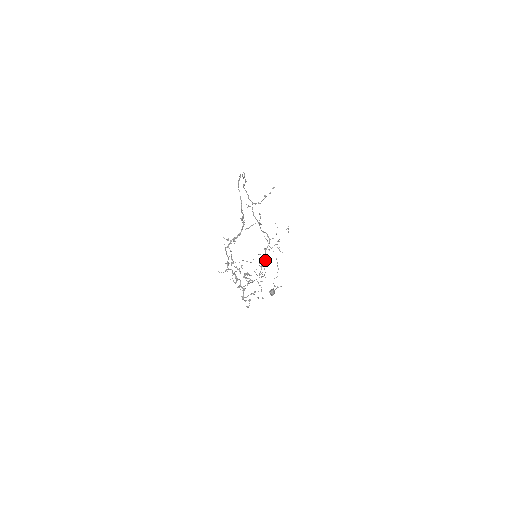
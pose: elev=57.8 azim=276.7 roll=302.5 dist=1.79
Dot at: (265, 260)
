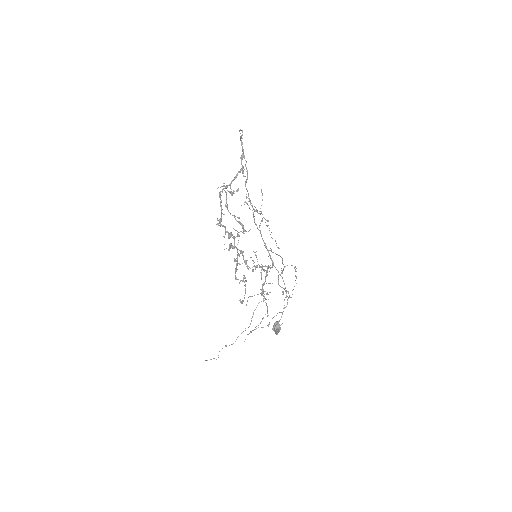
Dot at: occluded
